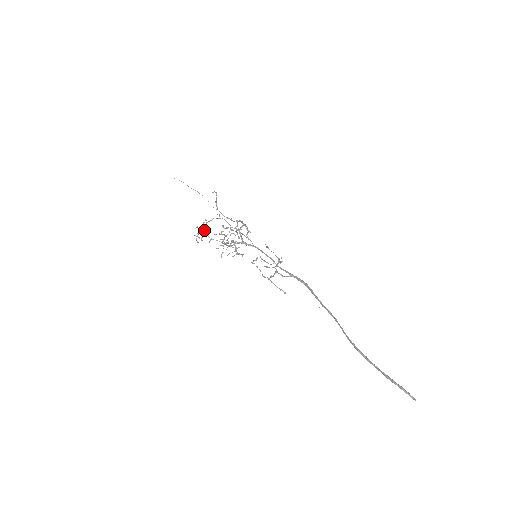
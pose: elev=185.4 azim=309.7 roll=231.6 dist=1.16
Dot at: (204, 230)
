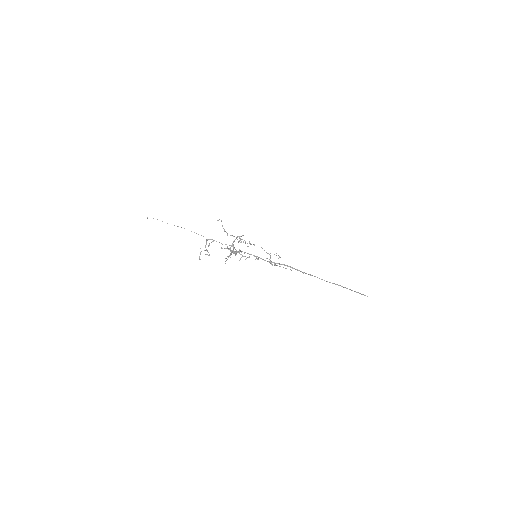
Dot at: occluded
